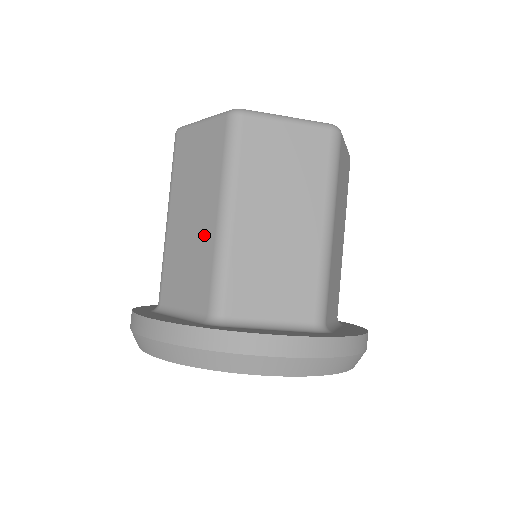
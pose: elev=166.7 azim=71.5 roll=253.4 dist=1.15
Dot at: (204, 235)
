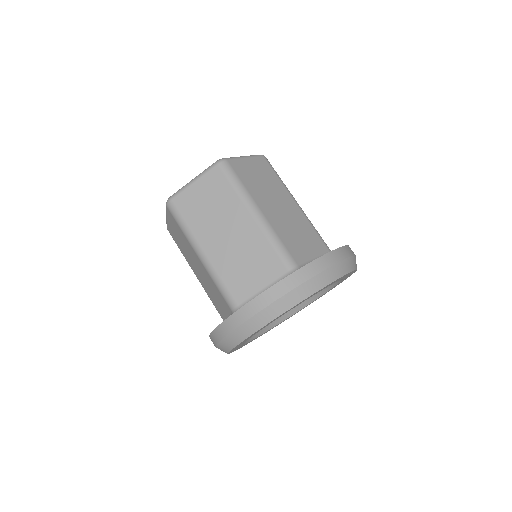
Dot at: (249, 235)
